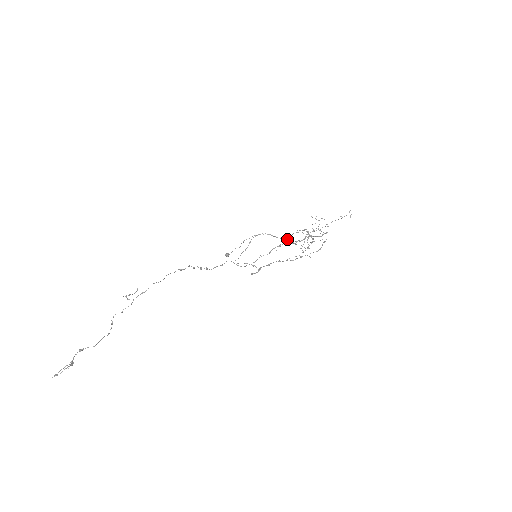
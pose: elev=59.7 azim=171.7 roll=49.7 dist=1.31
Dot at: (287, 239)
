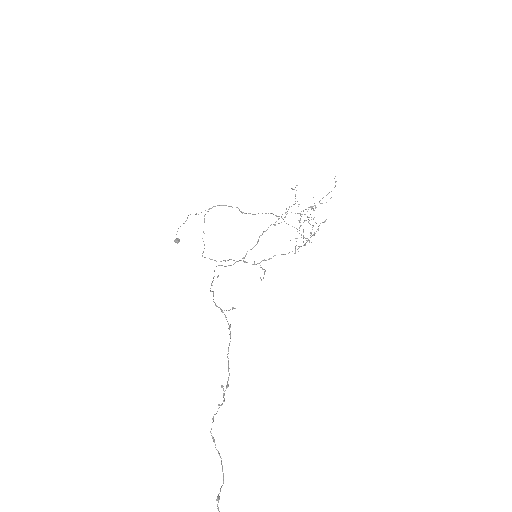
Dot at: occluded
